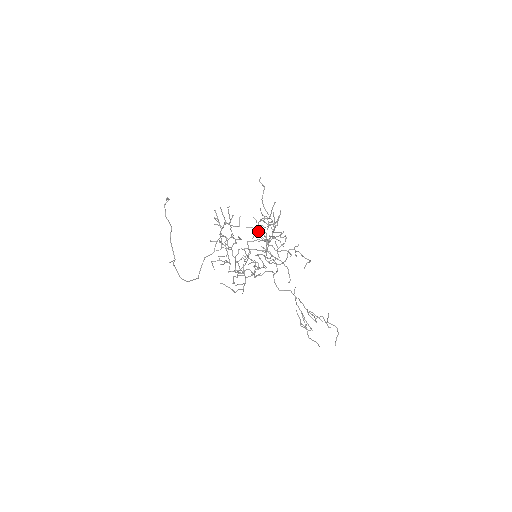
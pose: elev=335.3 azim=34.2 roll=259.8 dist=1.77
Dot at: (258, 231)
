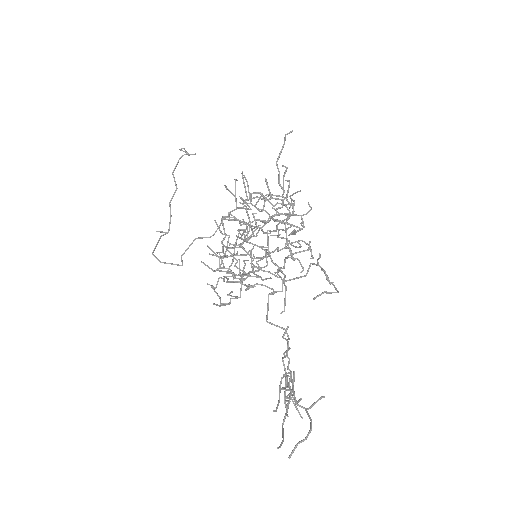
Dot at: occluded
